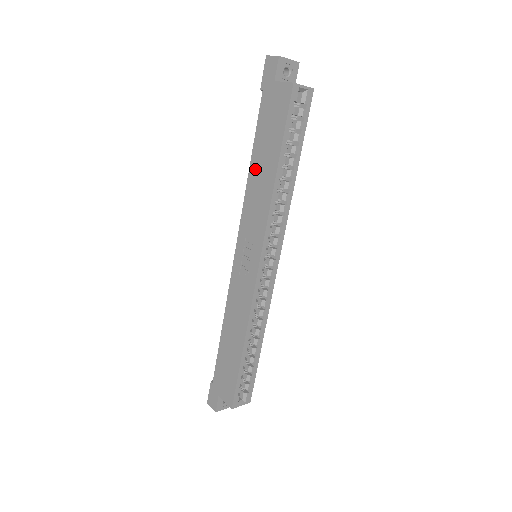
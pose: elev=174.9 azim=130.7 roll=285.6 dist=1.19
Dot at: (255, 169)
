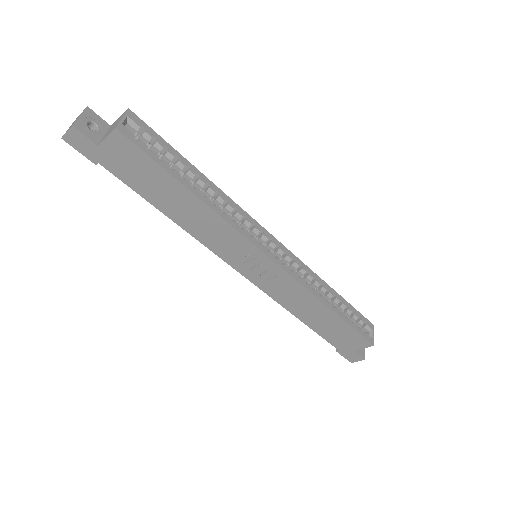
Dot at: (176, 214)
